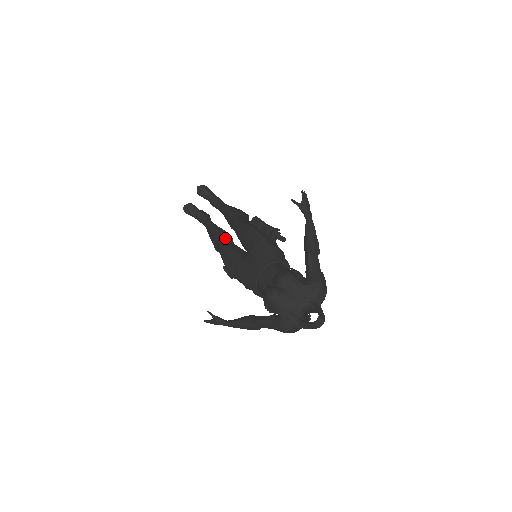
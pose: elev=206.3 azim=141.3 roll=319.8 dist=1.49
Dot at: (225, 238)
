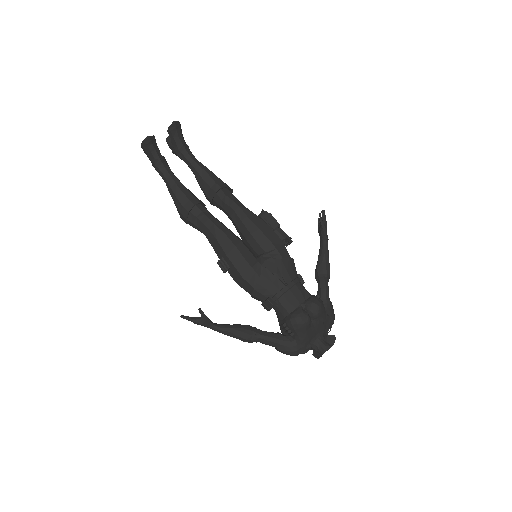
Dot at: occluded
